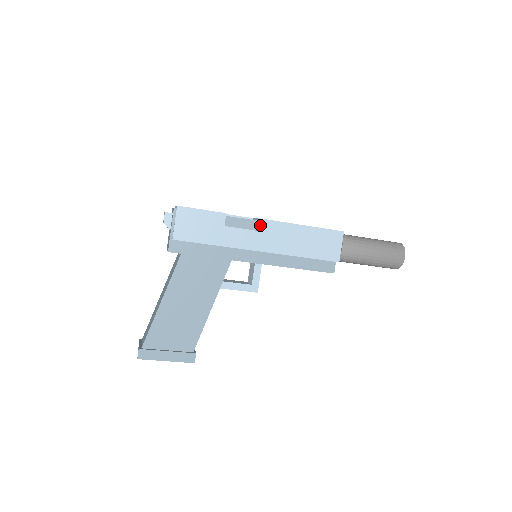
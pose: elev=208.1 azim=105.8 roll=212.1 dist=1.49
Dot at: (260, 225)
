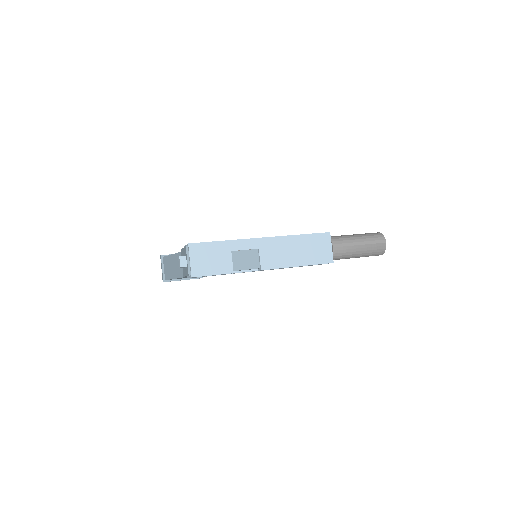
Dot at: occluded
